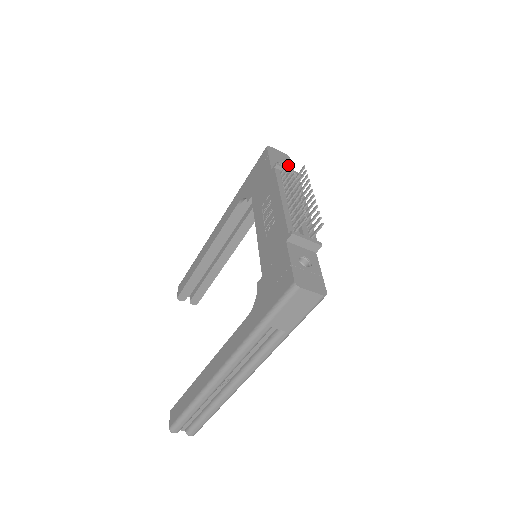
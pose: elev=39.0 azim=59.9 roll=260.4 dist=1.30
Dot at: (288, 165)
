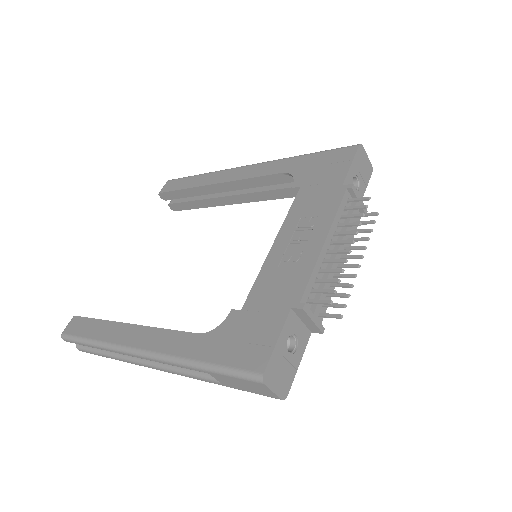
Dot at: (363, 184)
